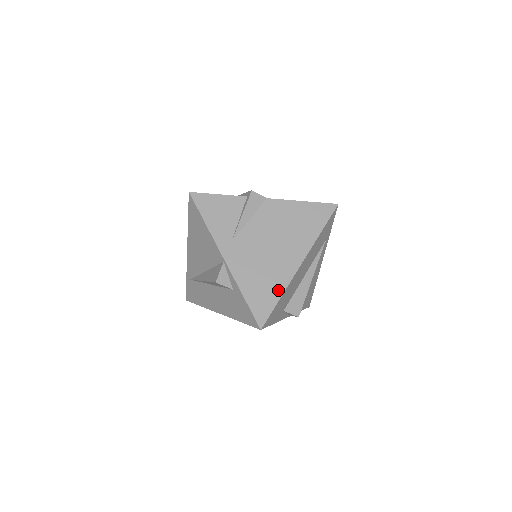
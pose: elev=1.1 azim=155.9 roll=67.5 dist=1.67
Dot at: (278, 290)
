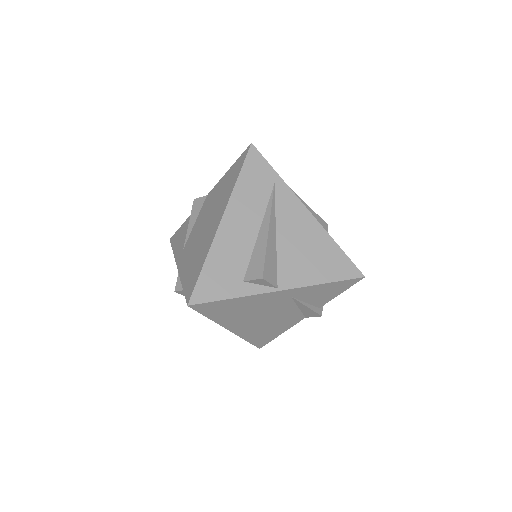
Dot at: (203, 259)
